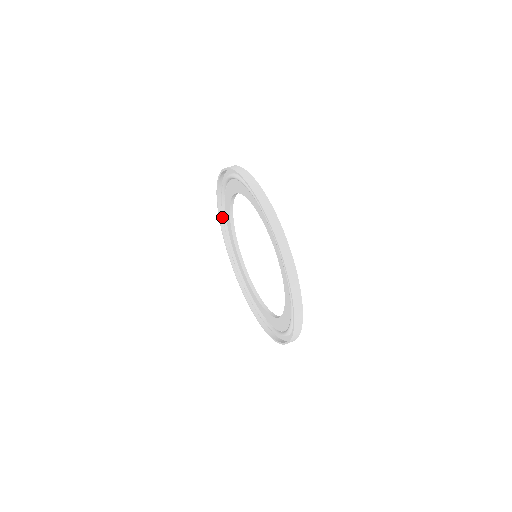
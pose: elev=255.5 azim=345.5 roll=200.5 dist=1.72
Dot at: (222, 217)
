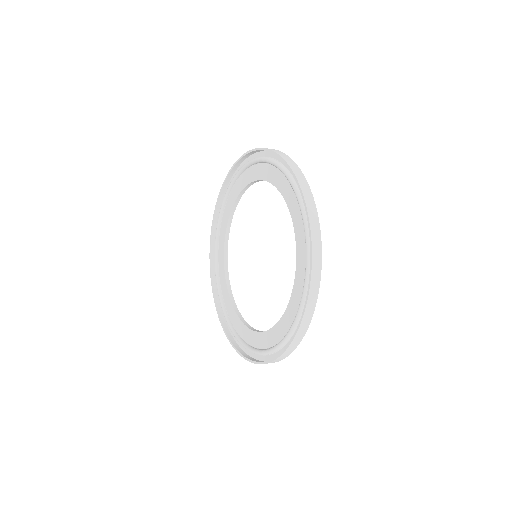
Dot at: (219, 205)
